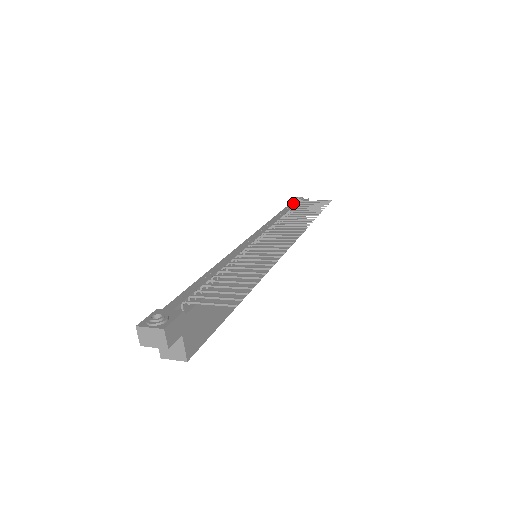
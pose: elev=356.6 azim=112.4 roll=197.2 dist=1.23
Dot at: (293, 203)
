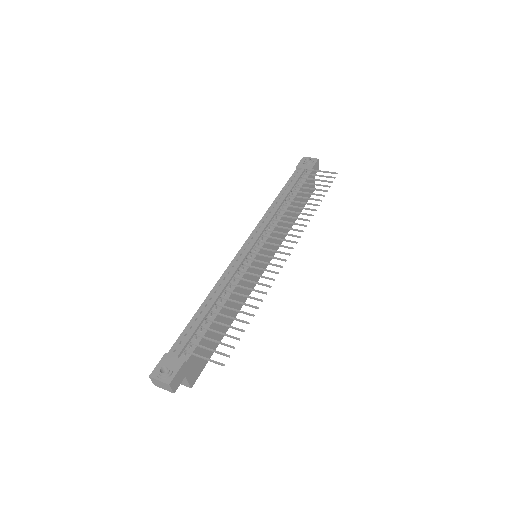
Dot at: (301, 168)
